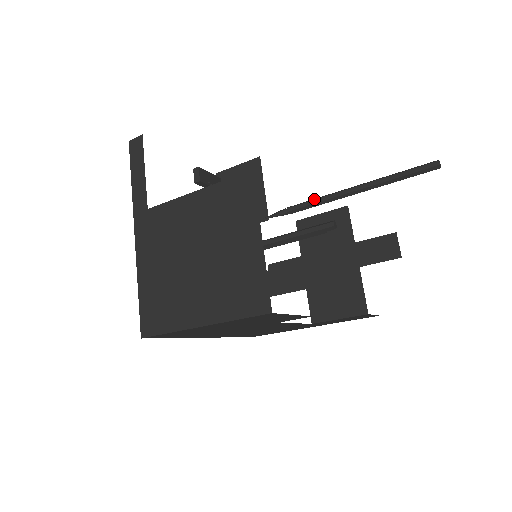
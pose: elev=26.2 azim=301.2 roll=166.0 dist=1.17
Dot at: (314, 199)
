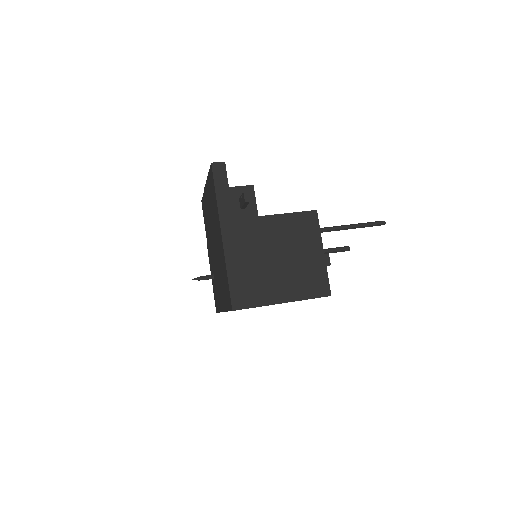
Dot at: (320, 228)
